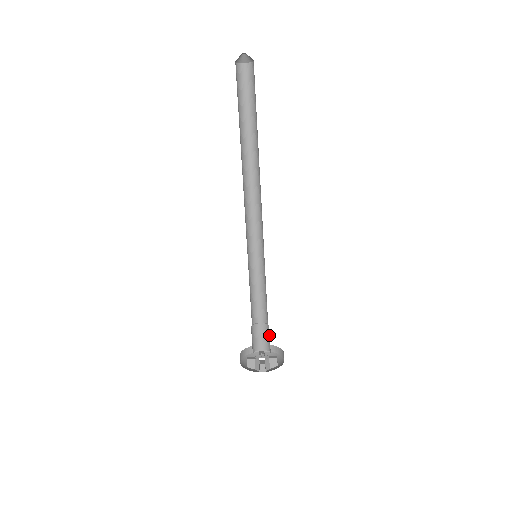
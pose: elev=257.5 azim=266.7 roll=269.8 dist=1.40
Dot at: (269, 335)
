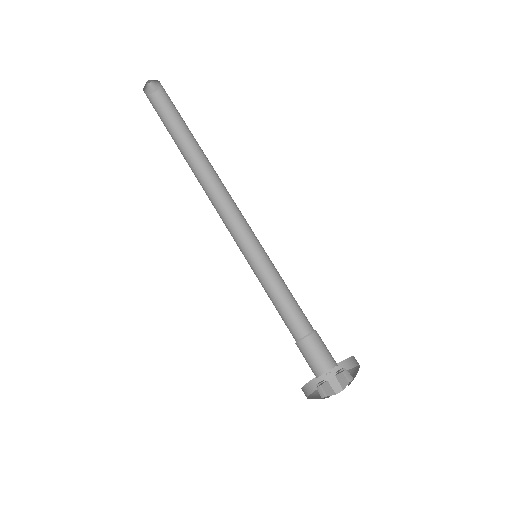
Dot at: occluded
